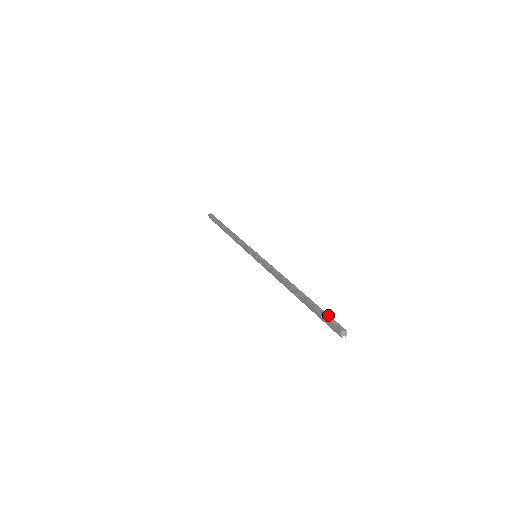
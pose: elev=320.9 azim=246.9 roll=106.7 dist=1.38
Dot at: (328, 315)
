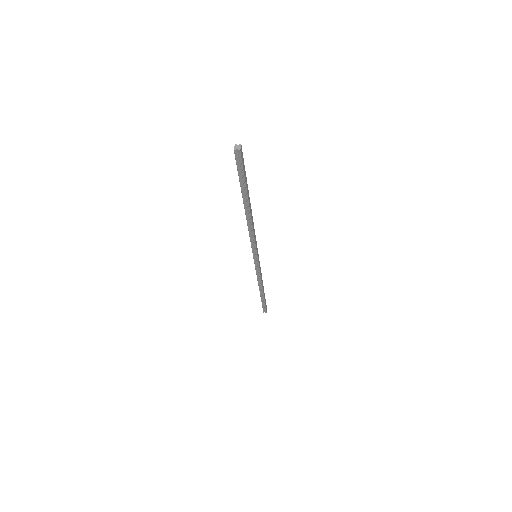
Dot at: (243, 165)
